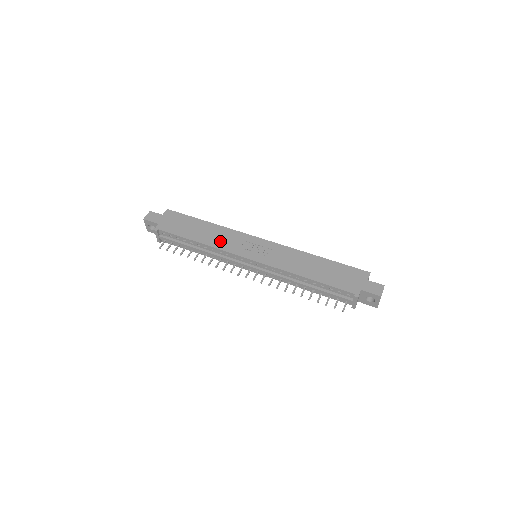
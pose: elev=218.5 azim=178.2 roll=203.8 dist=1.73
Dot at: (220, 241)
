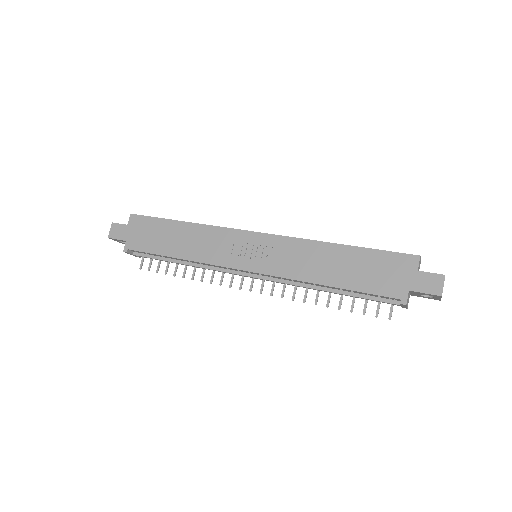
Dot at: (203, 250)
